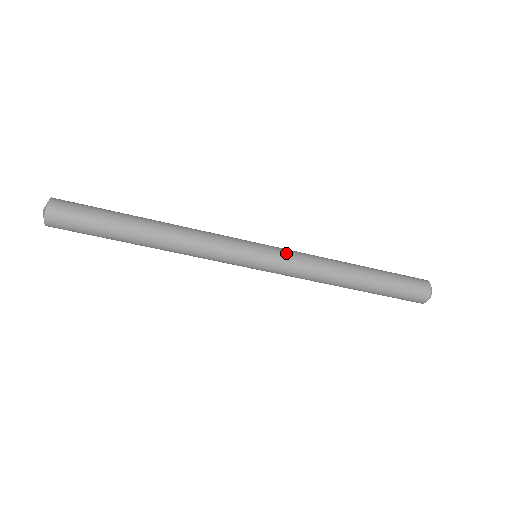
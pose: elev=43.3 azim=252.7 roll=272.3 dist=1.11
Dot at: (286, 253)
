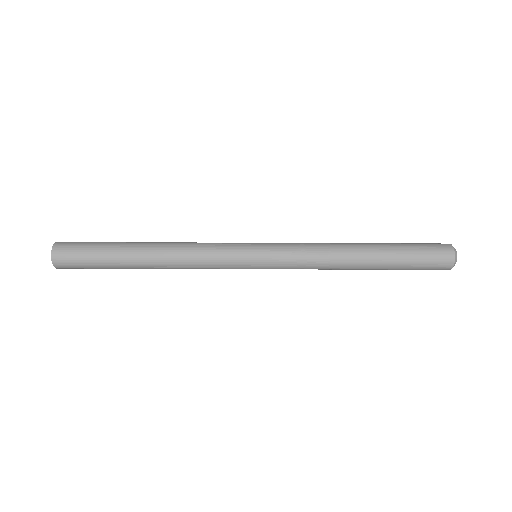
Dot at: (284, 244)
